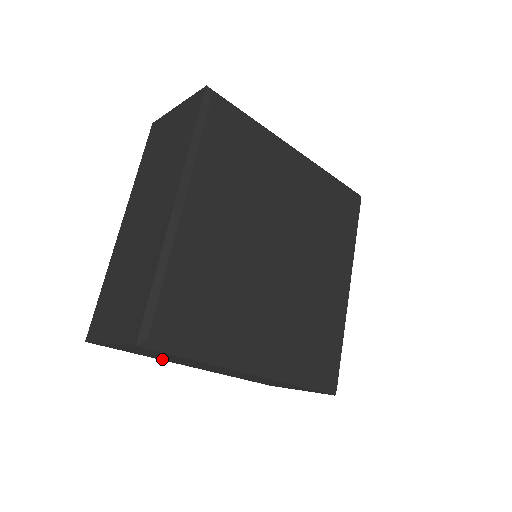
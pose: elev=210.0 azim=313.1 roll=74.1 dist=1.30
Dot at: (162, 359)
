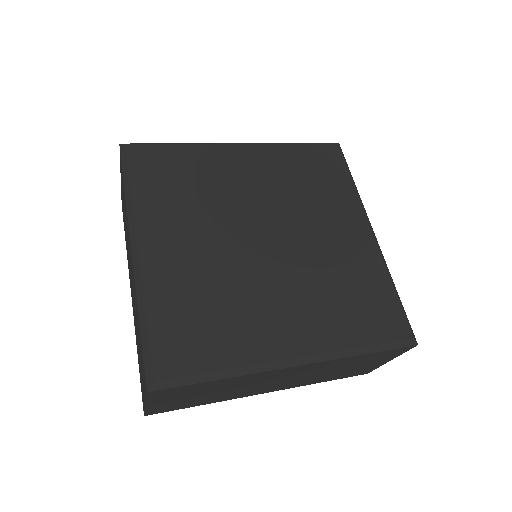
Dot at: (225, 398)
